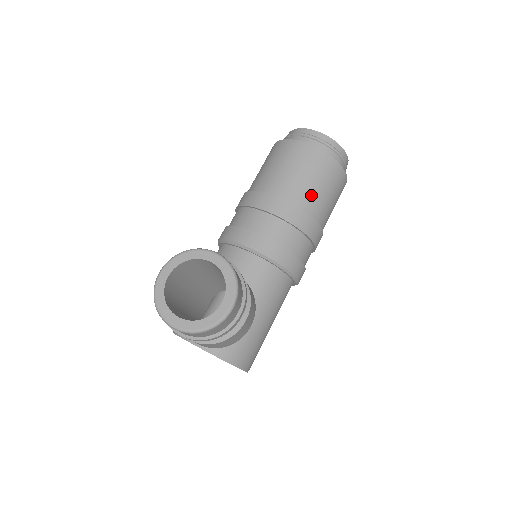
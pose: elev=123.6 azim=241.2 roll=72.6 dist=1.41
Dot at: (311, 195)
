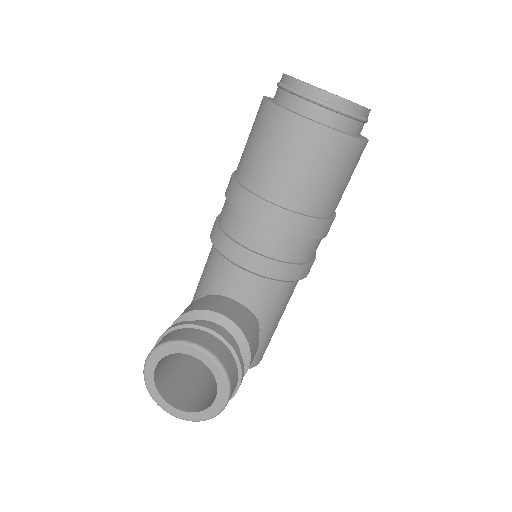
Dot at: (316, 193)
